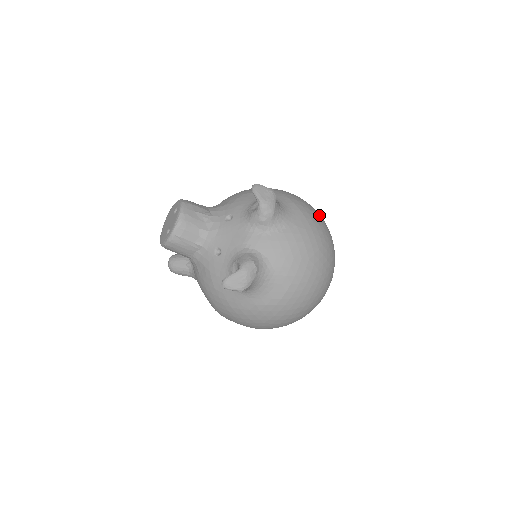
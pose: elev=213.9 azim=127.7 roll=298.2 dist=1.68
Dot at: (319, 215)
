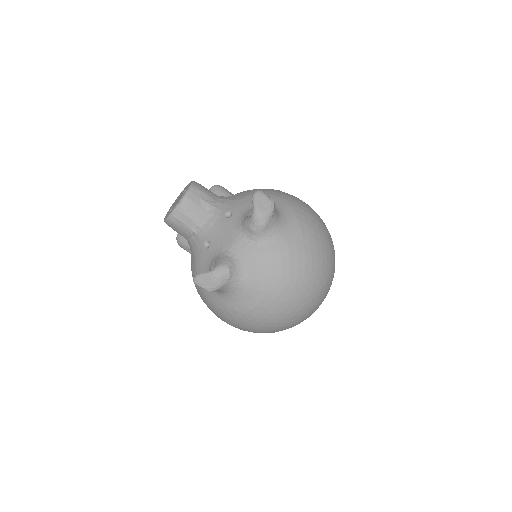
Dot at: (325, 237)
